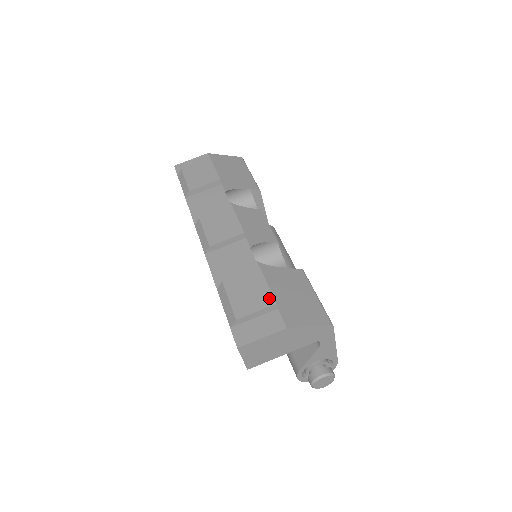
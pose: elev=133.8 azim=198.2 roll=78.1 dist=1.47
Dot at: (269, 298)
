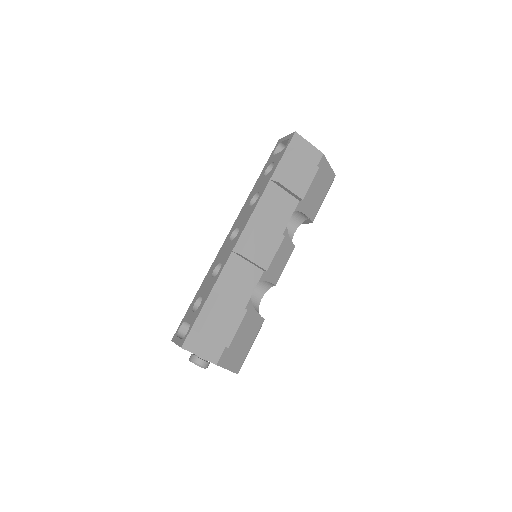
Dot at: (229, 339)
